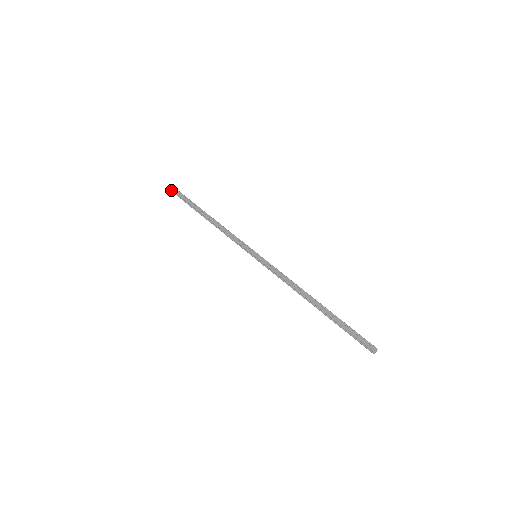
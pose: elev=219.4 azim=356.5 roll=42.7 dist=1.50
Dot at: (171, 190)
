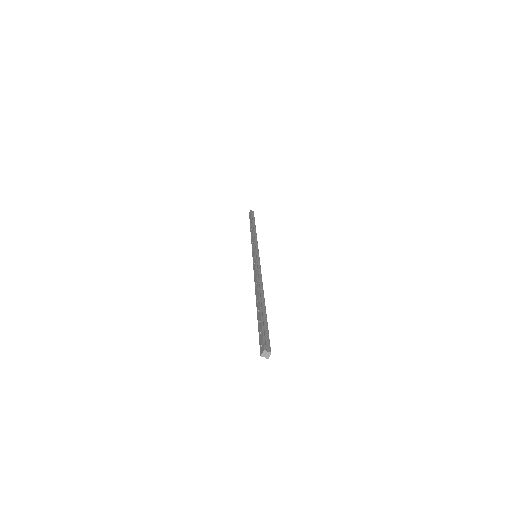
Dot at: occluded
